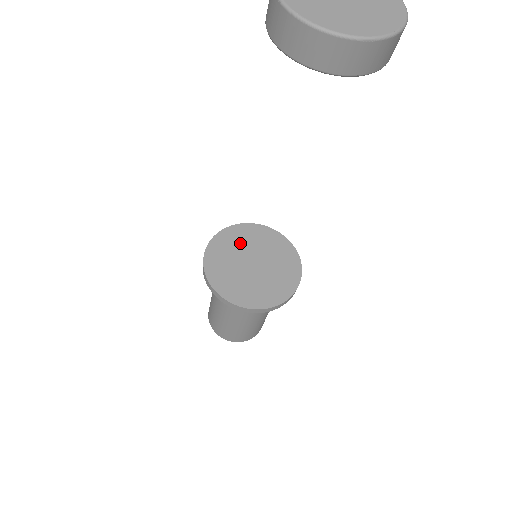
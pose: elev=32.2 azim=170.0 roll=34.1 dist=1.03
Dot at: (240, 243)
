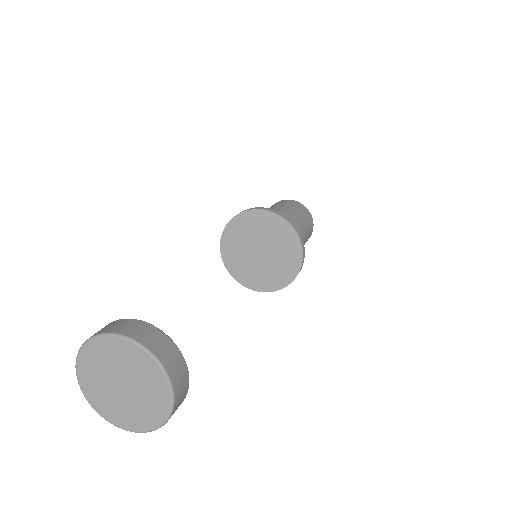
Dot at: (258, 229)
